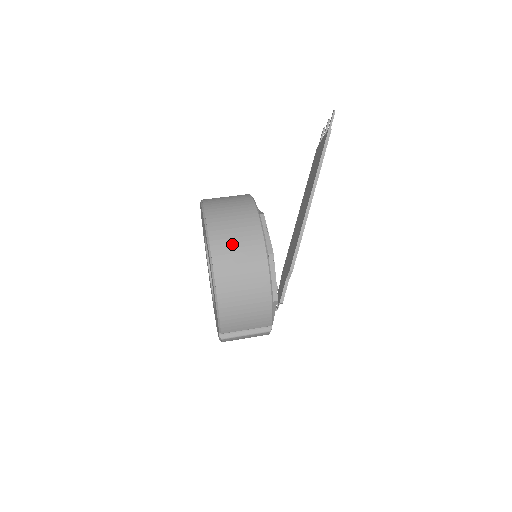
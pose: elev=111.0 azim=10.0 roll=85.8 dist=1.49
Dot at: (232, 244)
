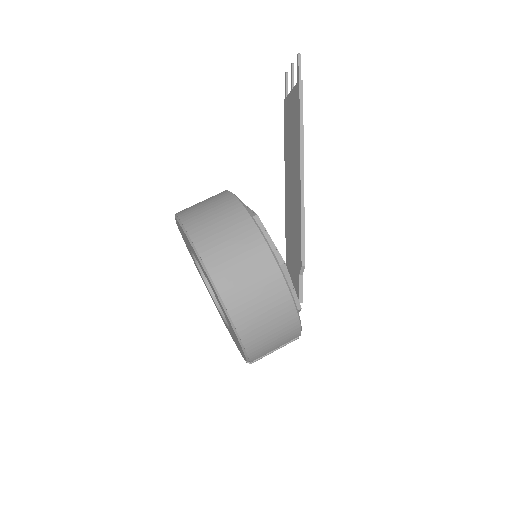
Dot at: (238, 272)
